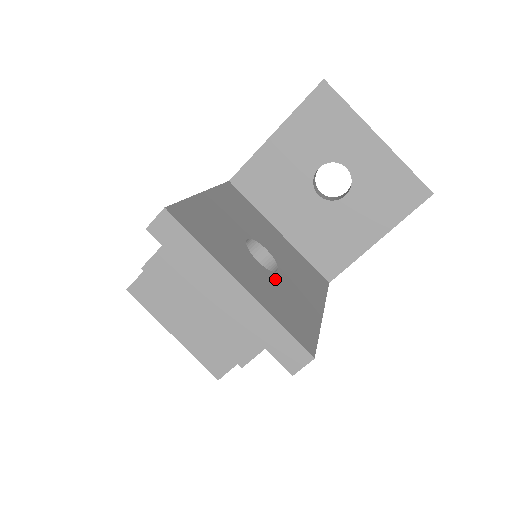
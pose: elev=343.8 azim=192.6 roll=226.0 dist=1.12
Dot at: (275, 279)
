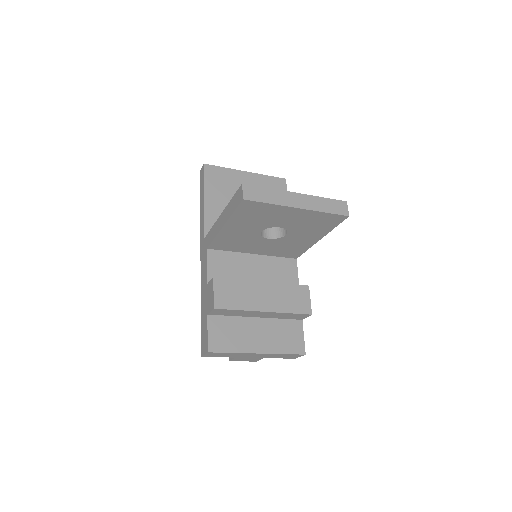
Dot at: occluded
